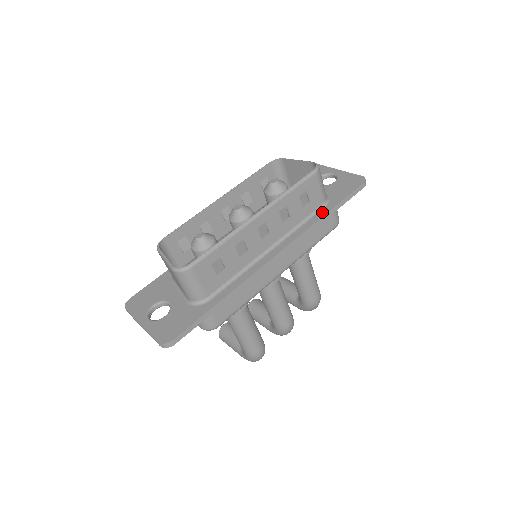
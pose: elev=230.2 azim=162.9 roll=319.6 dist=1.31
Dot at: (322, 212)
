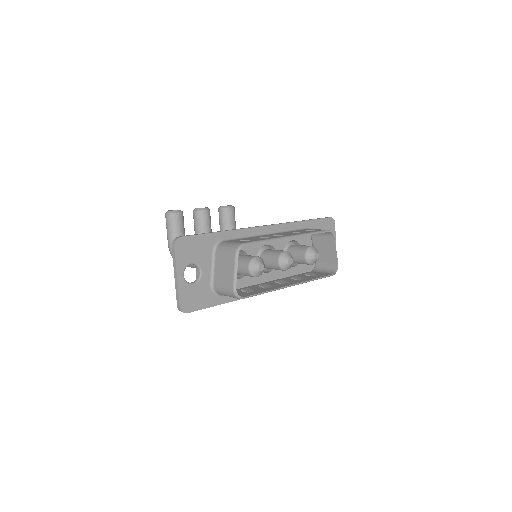
Dot at: occluded
